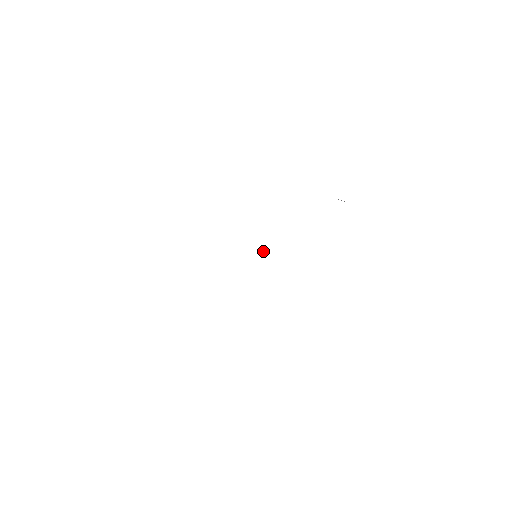
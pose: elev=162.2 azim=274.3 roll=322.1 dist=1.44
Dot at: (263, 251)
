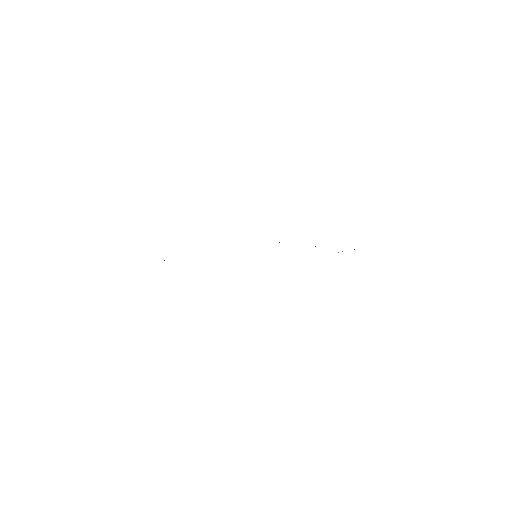
Dot at: occluded
